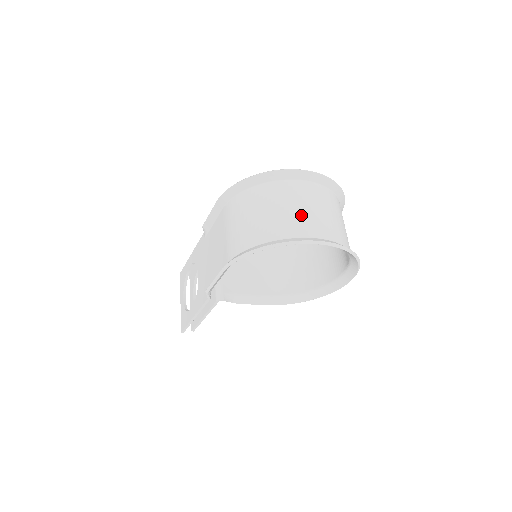
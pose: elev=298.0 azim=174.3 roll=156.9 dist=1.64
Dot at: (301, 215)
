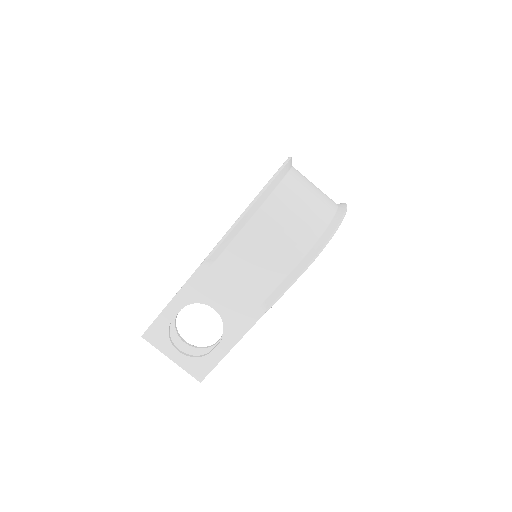
Dot at: (320, 194)
